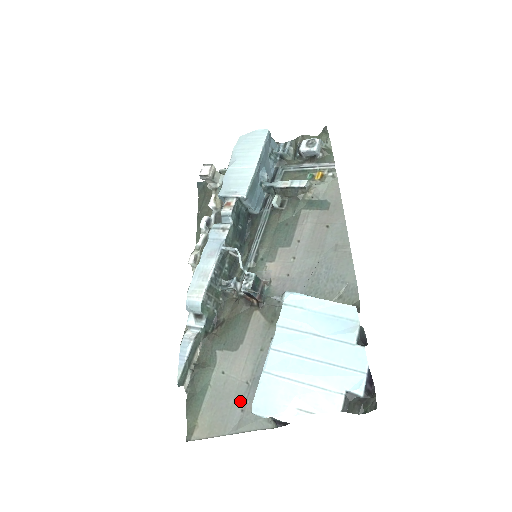
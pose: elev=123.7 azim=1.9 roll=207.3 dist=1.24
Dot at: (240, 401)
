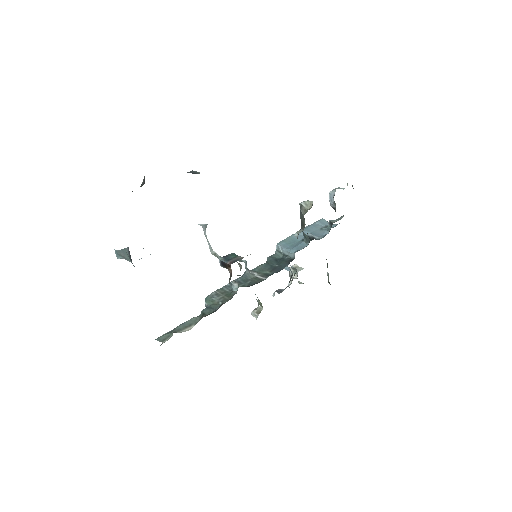
Dot at: occluded
